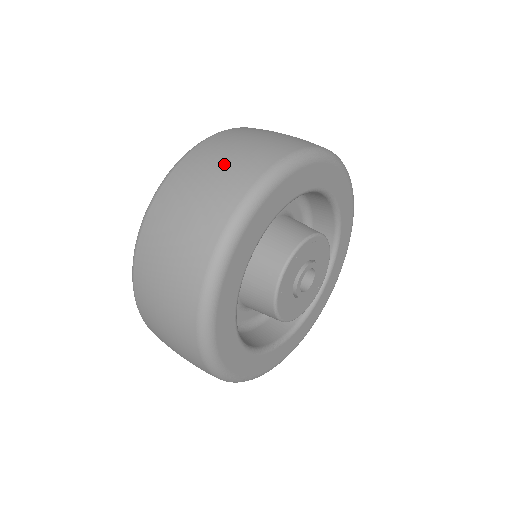
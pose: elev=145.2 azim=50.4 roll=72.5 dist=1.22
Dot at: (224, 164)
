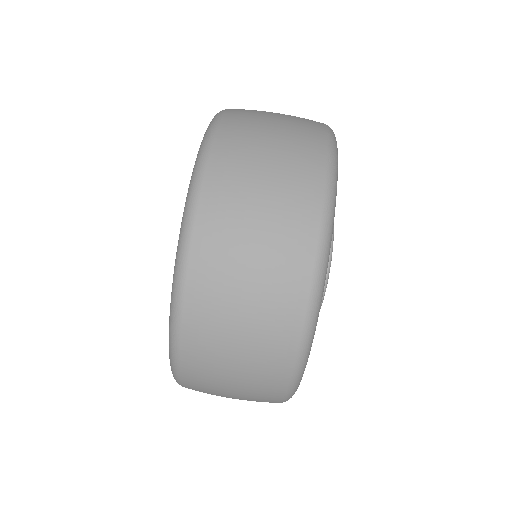
Dot at: (261, 243)
